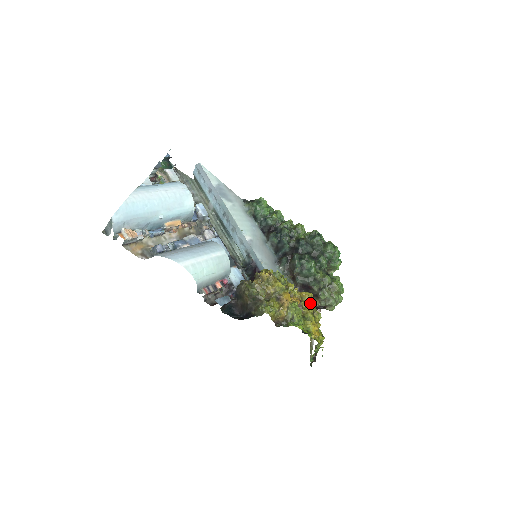
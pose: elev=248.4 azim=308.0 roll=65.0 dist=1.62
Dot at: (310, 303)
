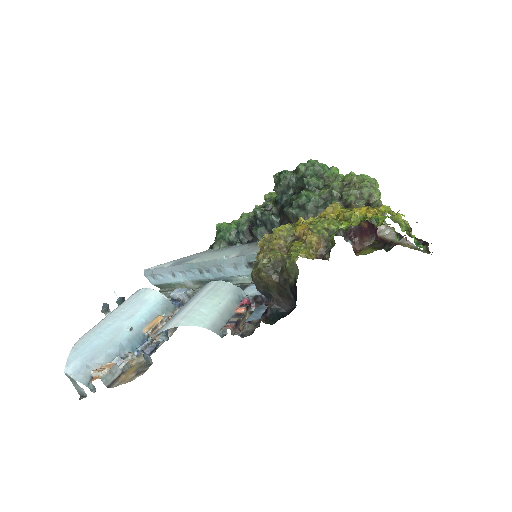
Dot at: (338, 210)
